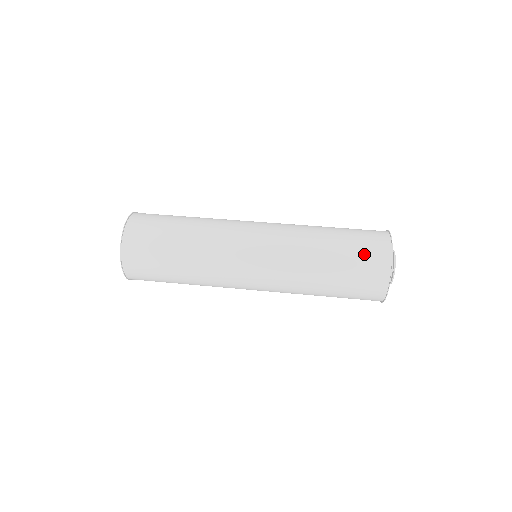
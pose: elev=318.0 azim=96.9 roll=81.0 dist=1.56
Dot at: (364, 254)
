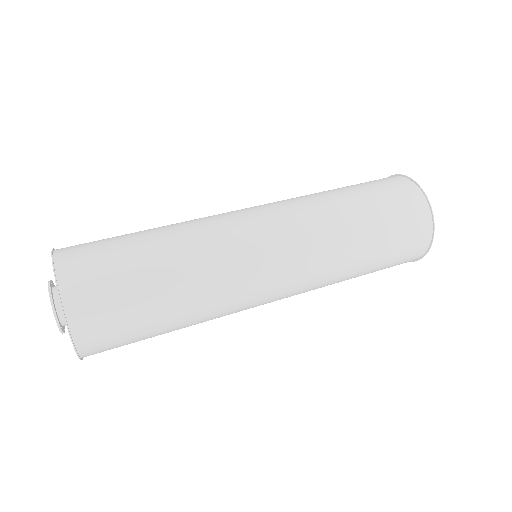
Dot at: (398, 205)
